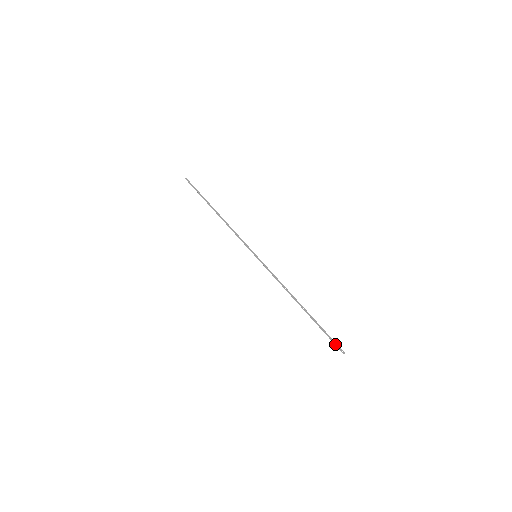
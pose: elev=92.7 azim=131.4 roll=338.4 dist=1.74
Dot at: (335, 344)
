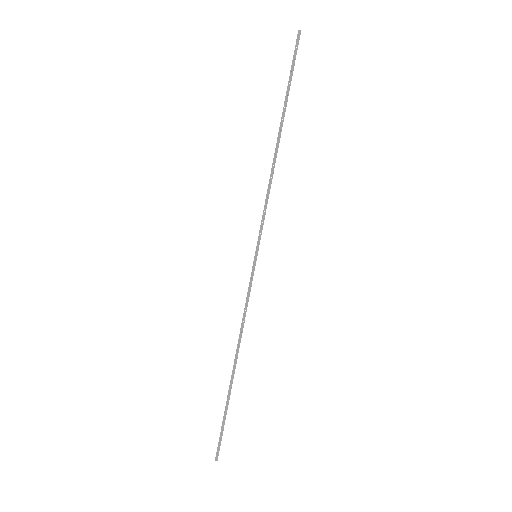
Dot at: (219, 443)
